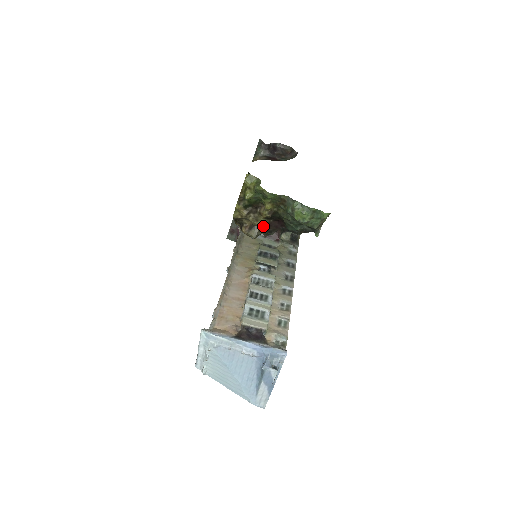
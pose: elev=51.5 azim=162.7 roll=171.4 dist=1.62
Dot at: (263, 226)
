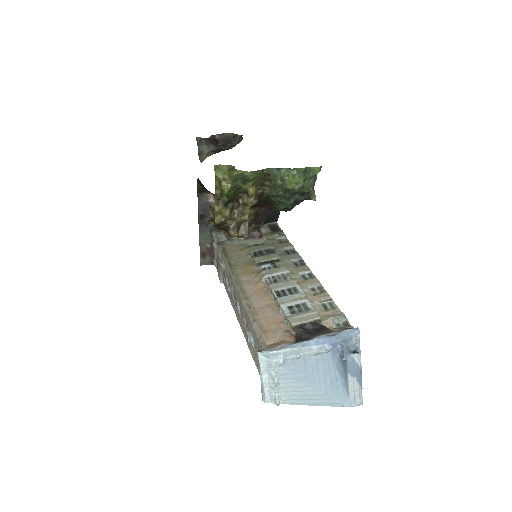
Dot at: (251, 219)
